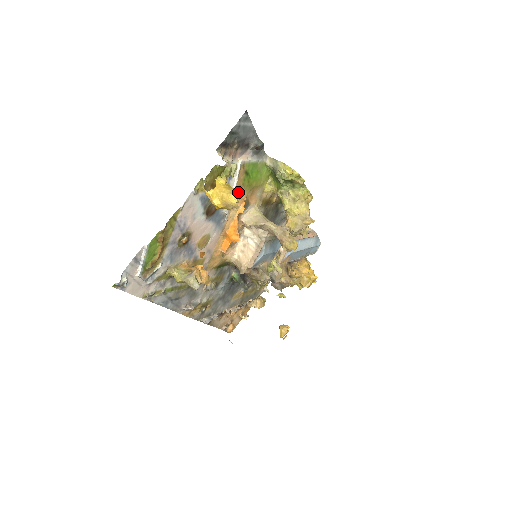
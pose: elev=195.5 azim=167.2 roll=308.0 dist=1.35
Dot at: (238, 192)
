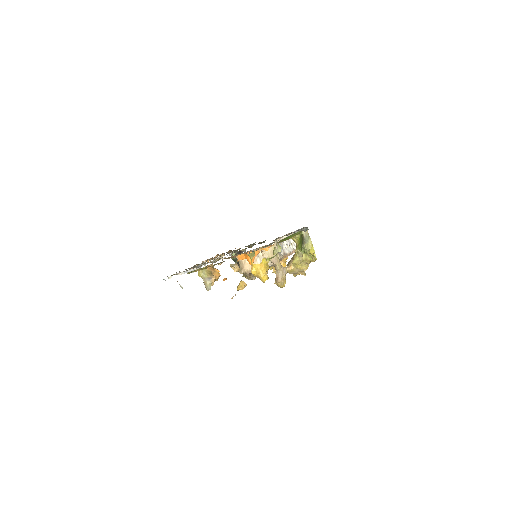
Dot at: occluded
